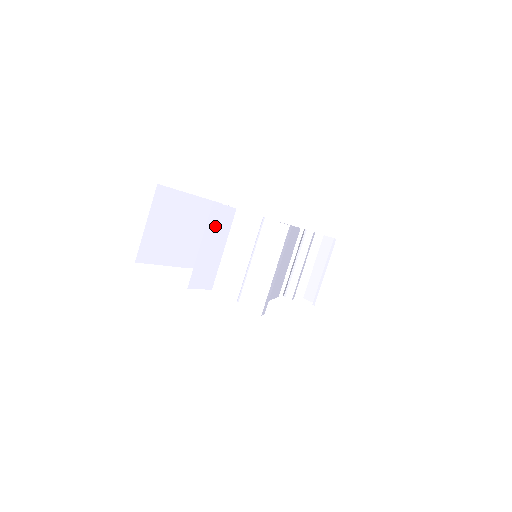
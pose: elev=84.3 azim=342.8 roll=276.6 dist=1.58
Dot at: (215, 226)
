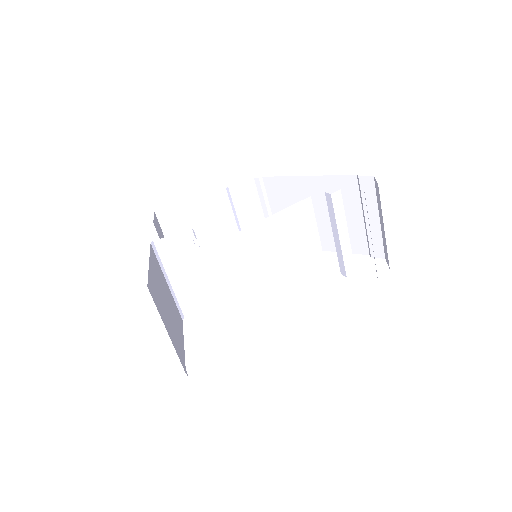
Dot at: (175, 257)
